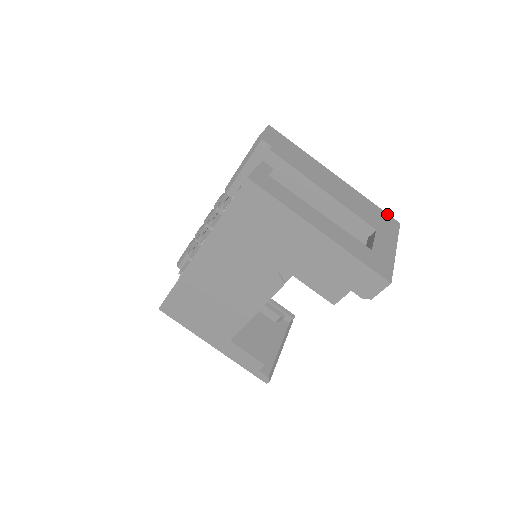
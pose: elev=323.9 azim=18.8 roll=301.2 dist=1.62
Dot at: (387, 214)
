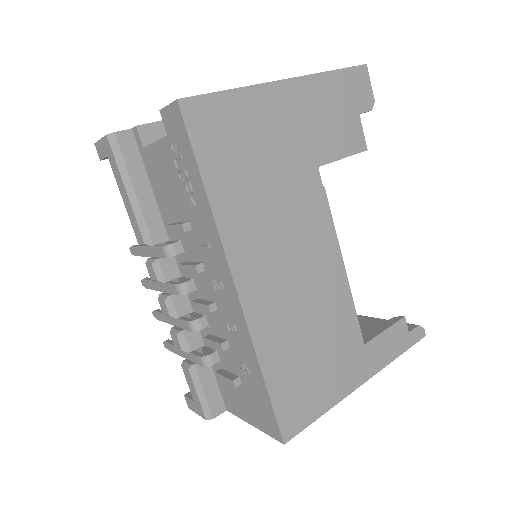
Dot at: occluded
